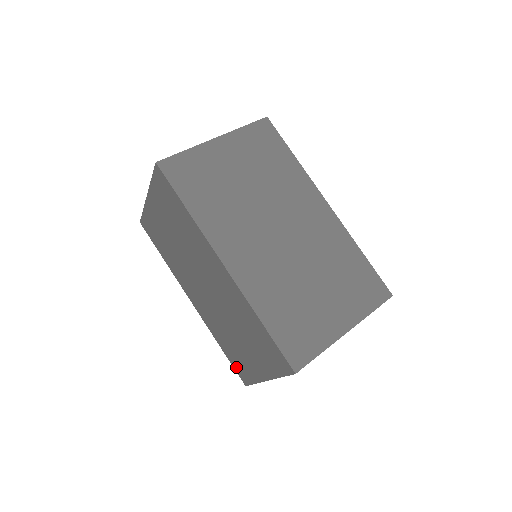
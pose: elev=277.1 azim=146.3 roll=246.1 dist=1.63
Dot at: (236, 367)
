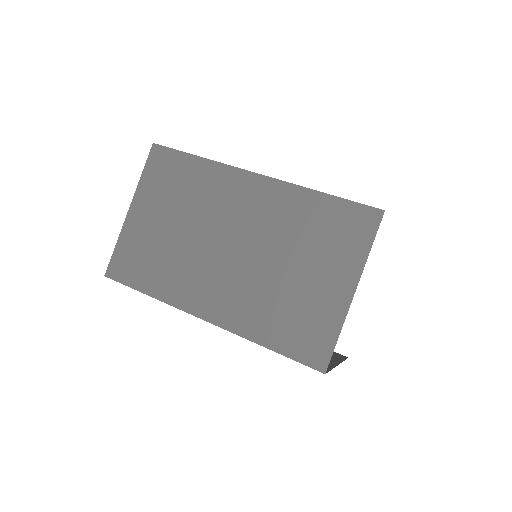
Dot at: (301, 351)
